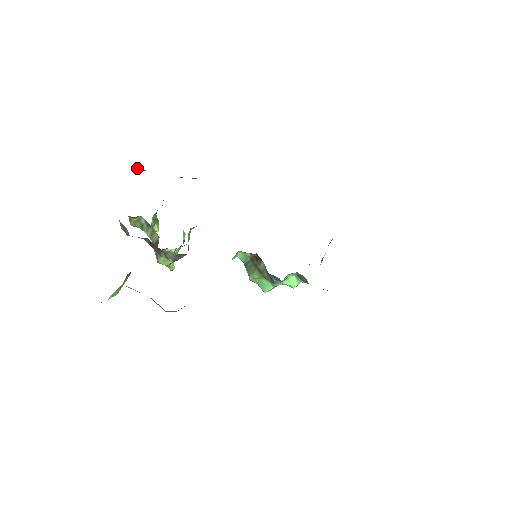
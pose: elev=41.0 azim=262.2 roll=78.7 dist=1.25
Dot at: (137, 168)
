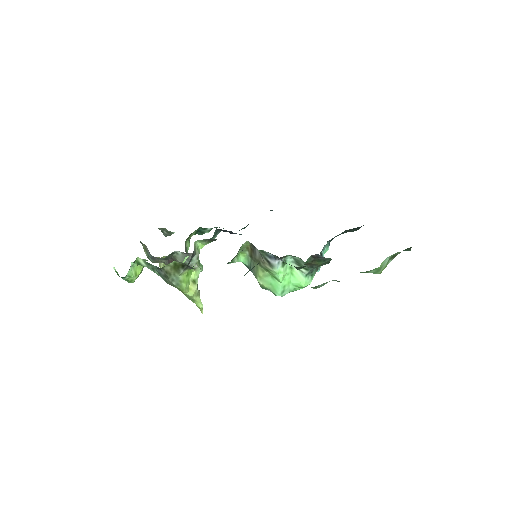
Dot at: (165, 233)
